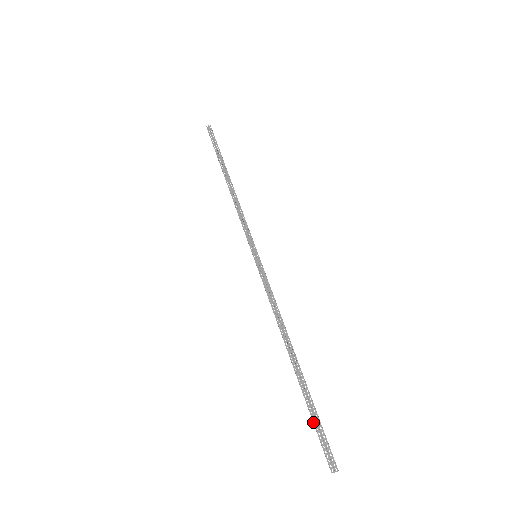
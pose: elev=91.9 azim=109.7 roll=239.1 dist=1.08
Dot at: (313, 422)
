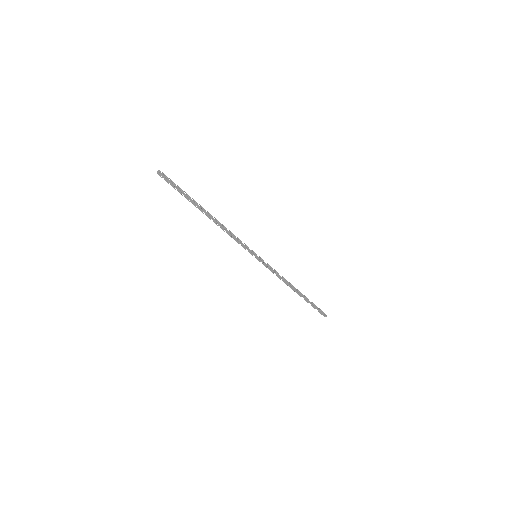
Dot at: occluded
